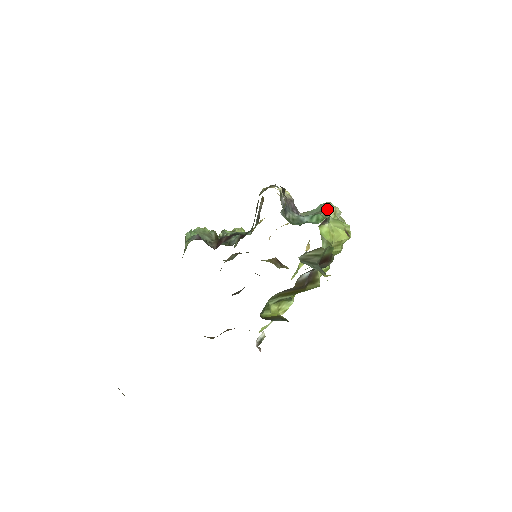
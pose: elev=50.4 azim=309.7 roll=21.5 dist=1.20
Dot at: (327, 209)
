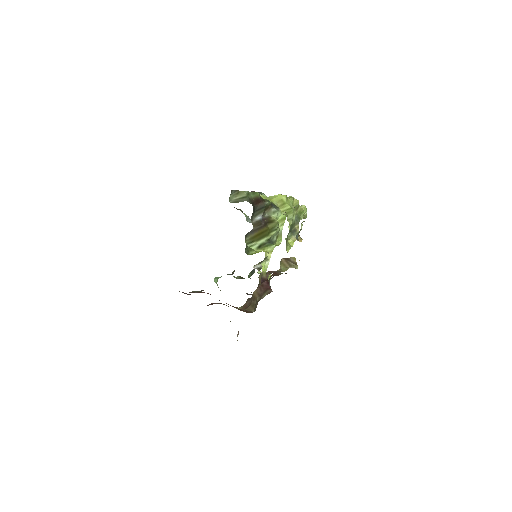
Dot at: occluded
